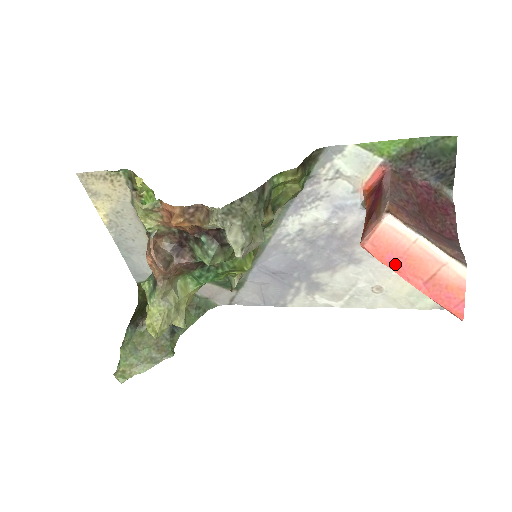
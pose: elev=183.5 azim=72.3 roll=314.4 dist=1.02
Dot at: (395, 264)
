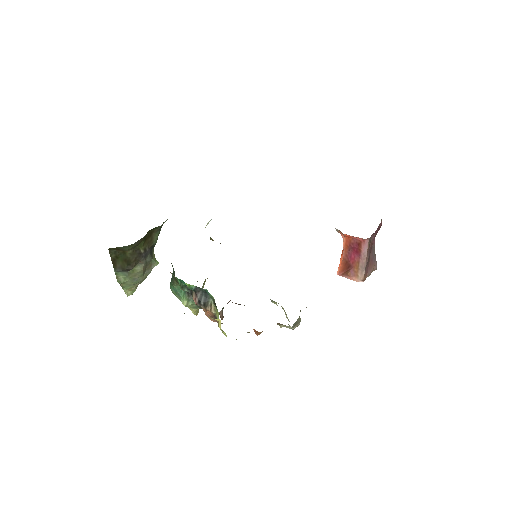
Dot at: occluded
